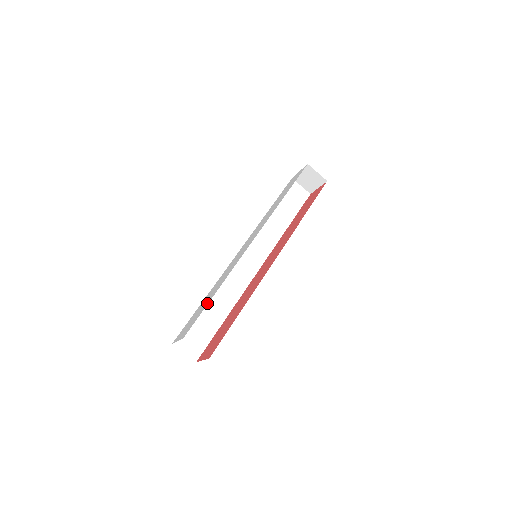
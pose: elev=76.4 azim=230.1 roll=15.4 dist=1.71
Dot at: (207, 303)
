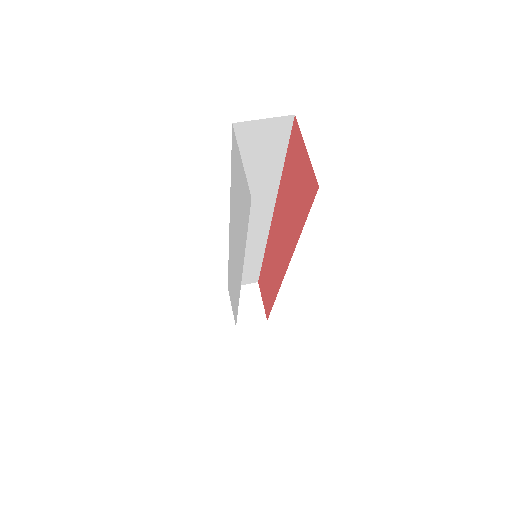
Dot at: (231, 177)
